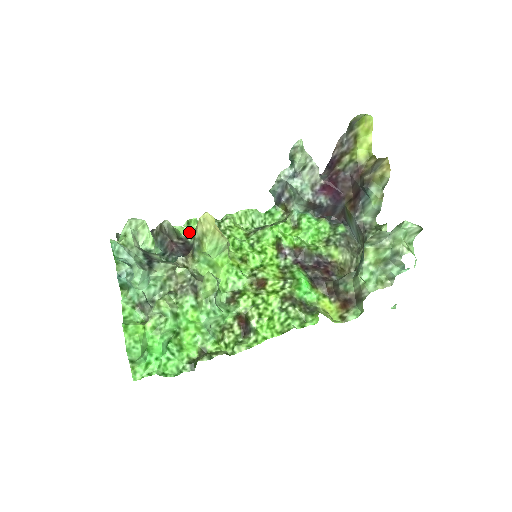
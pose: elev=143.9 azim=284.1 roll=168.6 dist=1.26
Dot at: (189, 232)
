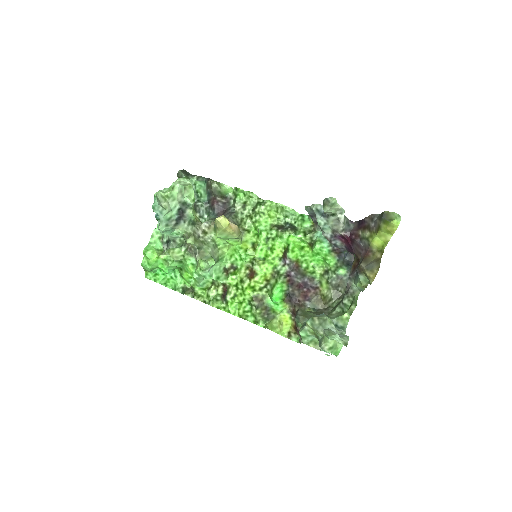
Dot at: (235, 195)
